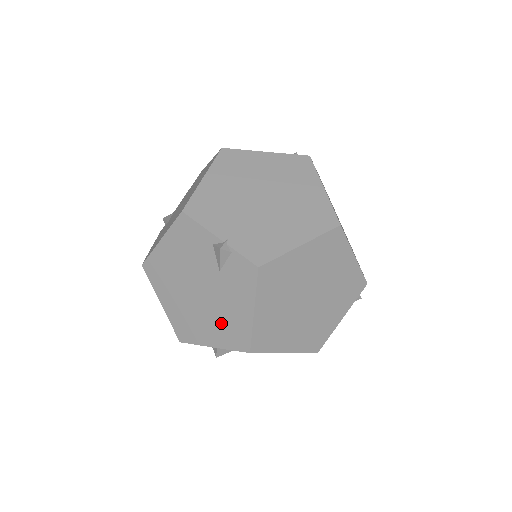
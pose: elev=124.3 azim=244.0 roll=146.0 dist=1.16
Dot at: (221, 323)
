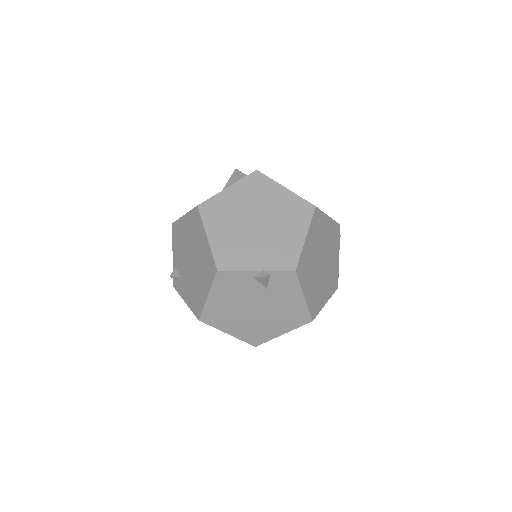
Dot at: (283, 317)
